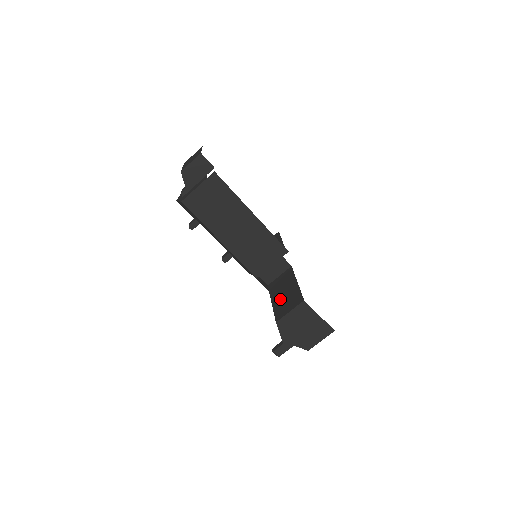
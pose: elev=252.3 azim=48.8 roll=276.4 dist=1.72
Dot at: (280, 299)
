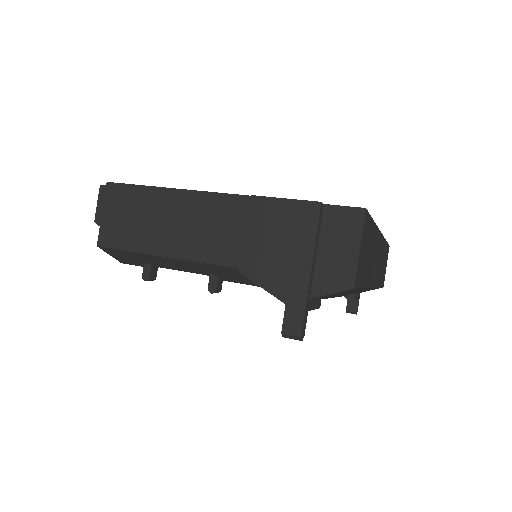
Dot at: occluded
